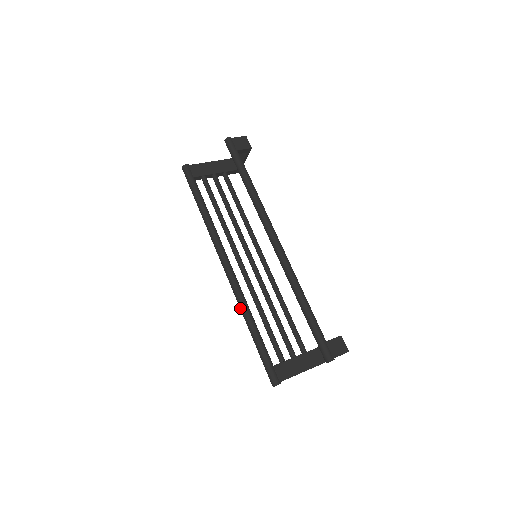
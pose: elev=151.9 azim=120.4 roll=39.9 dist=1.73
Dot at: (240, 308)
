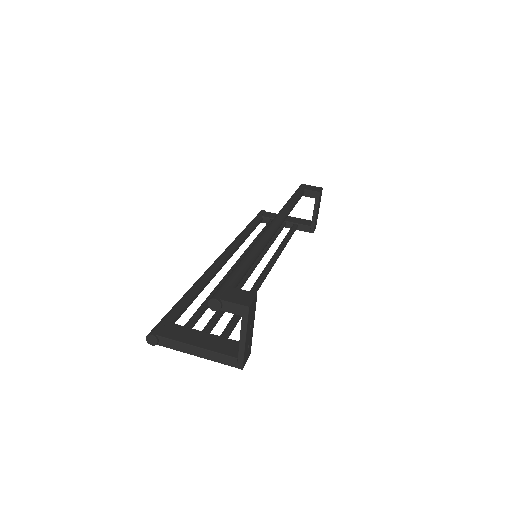
Dot at: occluded
